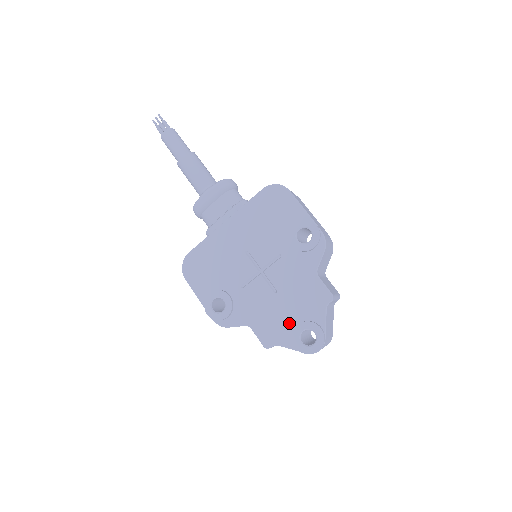
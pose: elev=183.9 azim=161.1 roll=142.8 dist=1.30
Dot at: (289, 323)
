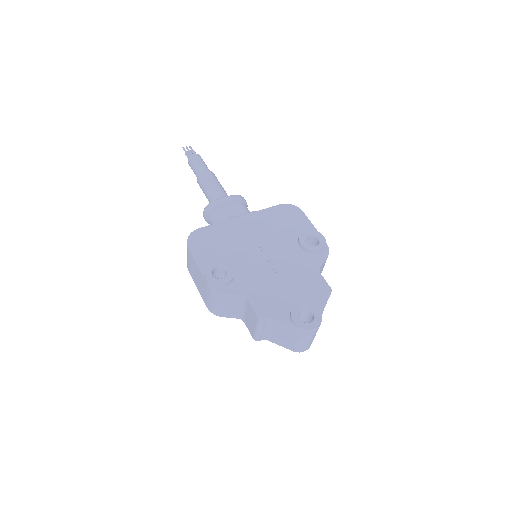
Dot at: (288, 302)
